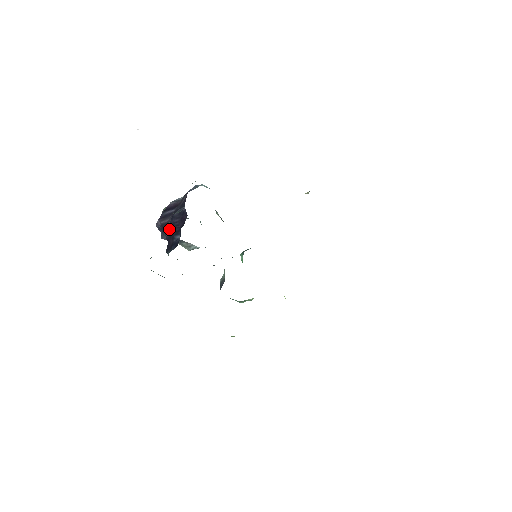
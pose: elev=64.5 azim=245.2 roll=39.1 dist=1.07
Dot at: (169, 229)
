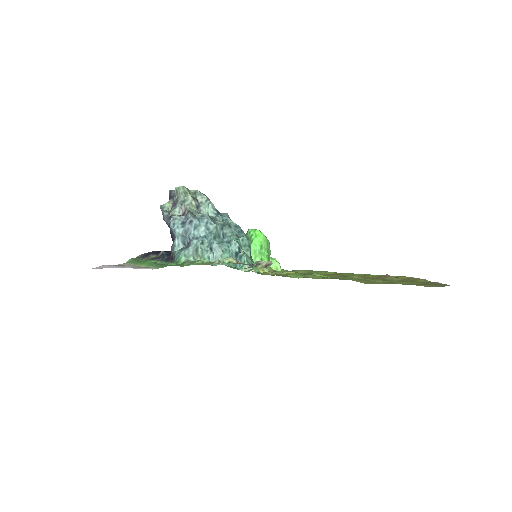
Dot at: occluded
